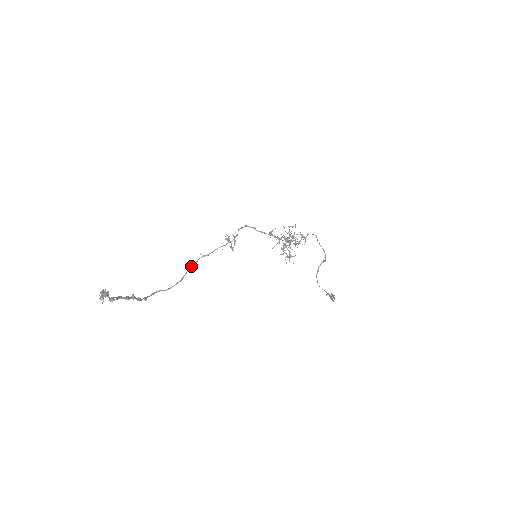
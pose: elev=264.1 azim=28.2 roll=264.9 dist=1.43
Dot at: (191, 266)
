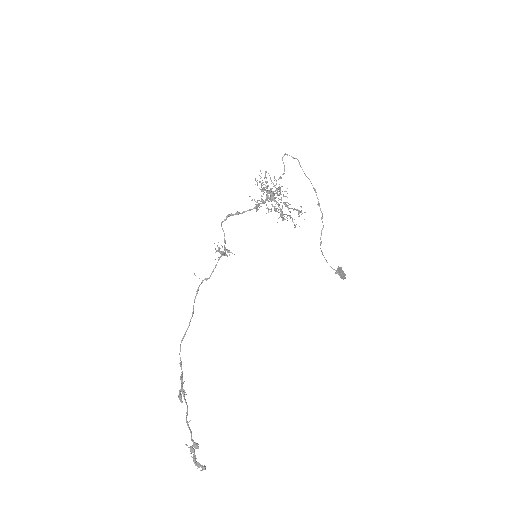
Dot at: (195, 298)
